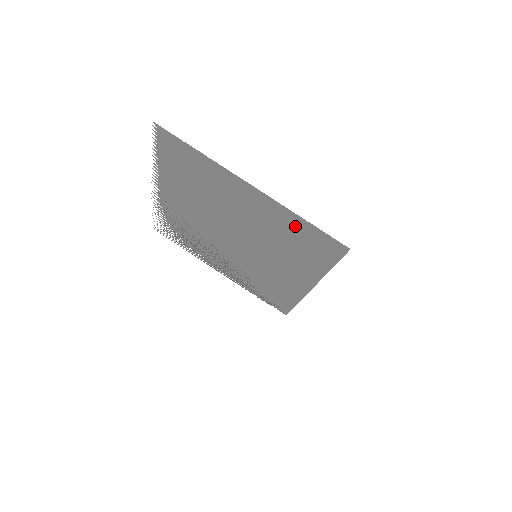
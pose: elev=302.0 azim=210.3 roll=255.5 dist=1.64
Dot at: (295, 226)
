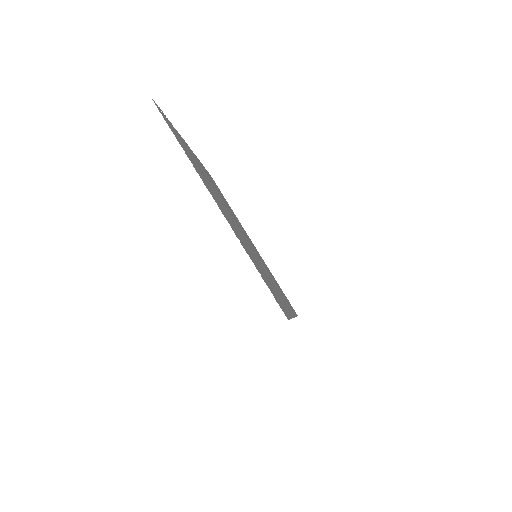
Dot at: occluded
